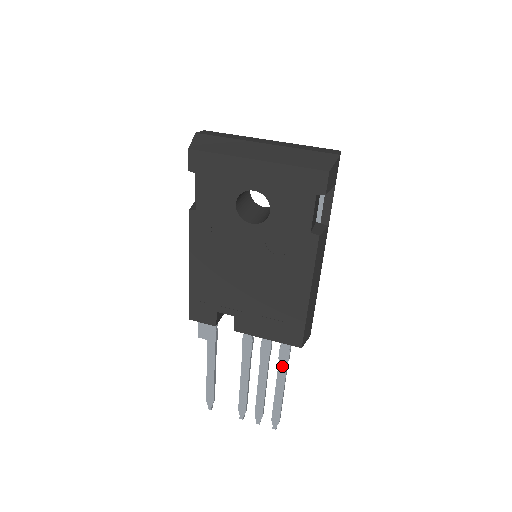
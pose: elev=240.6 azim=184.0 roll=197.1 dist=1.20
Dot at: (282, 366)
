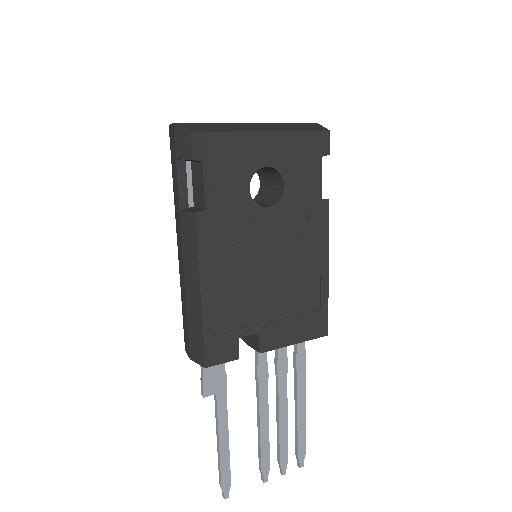
Dot at: (301, 377)
